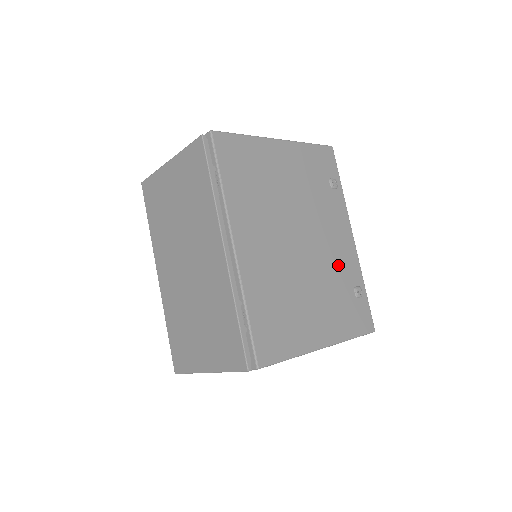
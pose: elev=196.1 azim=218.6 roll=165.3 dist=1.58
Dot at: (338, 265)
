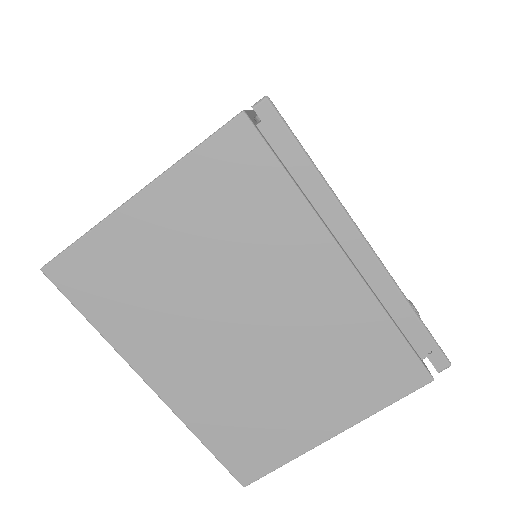
Dot at: occluded
